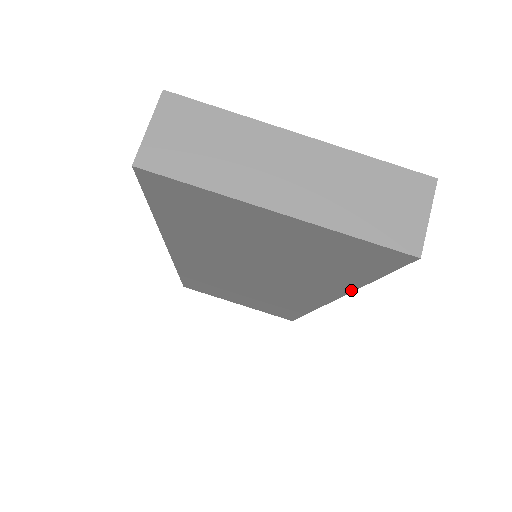
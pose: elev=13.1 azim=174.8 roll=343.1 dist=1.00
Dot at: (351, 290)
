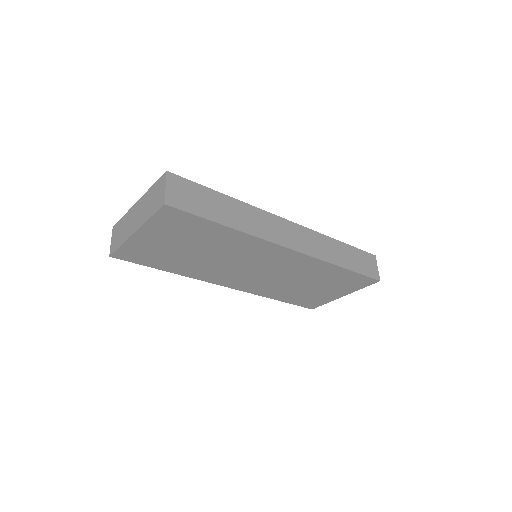
Dot at: (244, 234)
